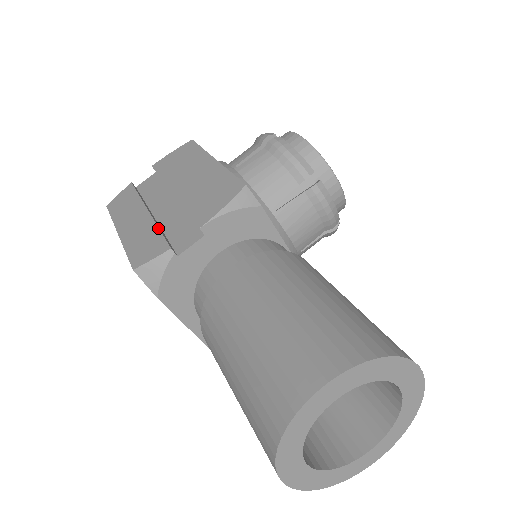
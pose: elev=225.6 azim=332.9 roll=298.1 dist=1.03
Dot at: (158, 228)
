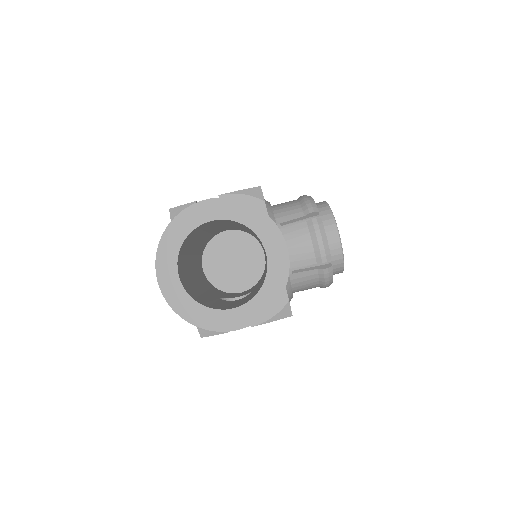
Dot at: occluded
